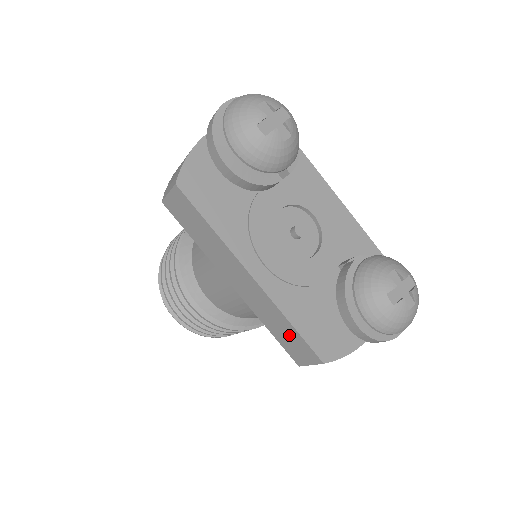
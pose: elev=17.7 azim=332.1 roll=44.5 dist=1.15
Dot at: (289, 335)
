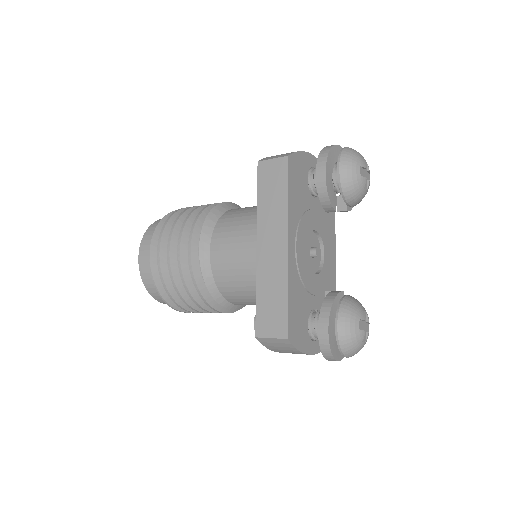
Dot at: (275, 304)
